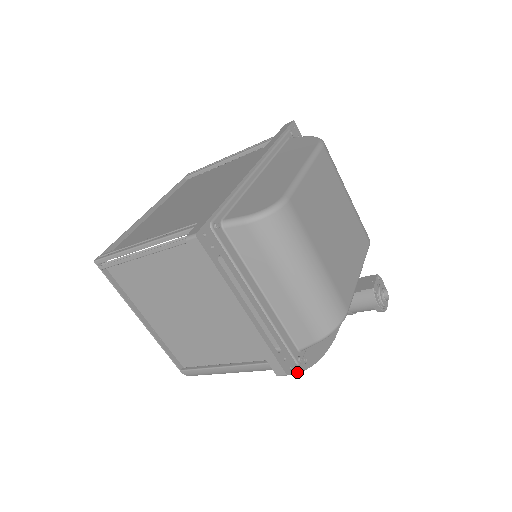
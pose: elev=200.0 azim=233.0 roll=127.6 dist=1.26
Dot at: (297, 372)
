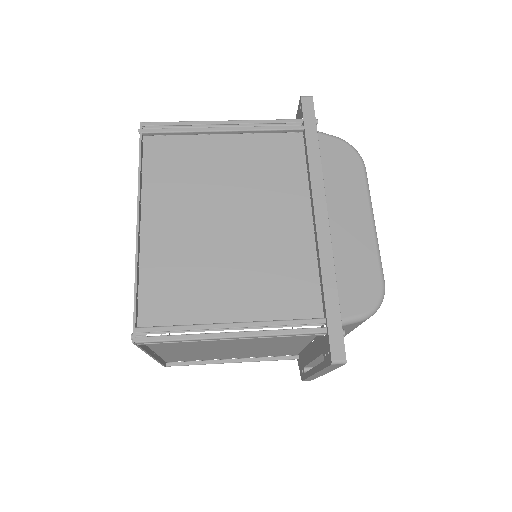
Dot at: occluded
